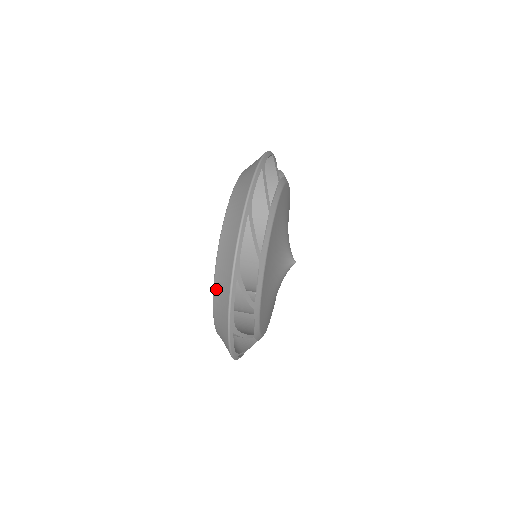
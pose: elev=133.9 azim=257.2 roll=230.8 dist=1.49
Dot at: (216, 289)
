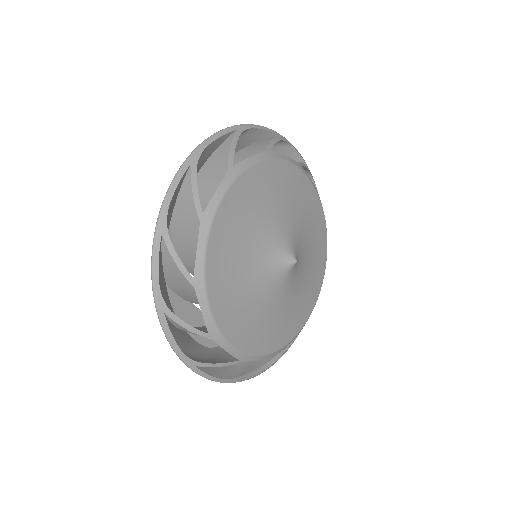
Dot at: occluded
